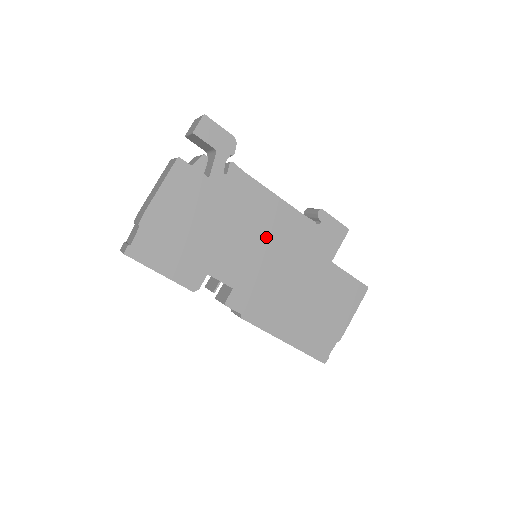
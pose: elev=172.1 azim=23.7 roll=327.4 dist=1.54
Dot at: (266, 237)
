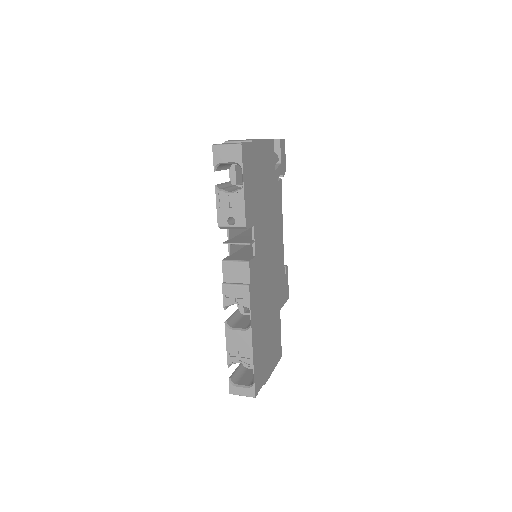
Dot at: (273, 246)
